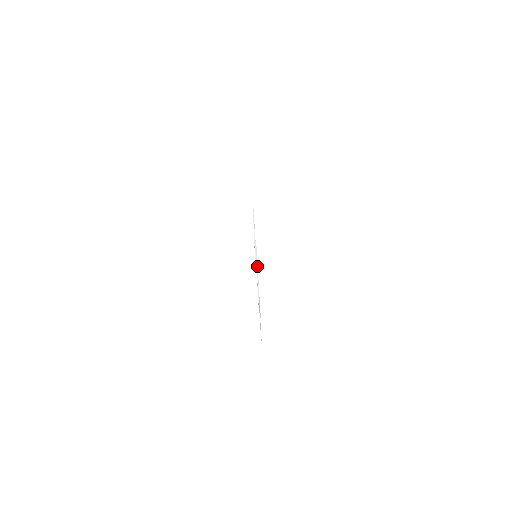
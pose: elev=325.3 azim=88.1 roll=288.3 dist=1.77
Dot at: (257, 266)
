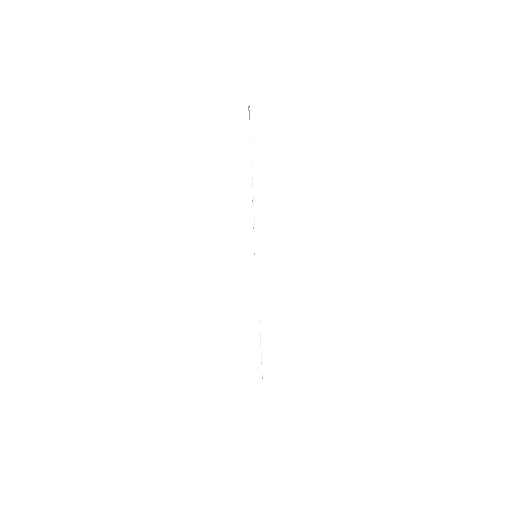
Dot at: (258, 294)
